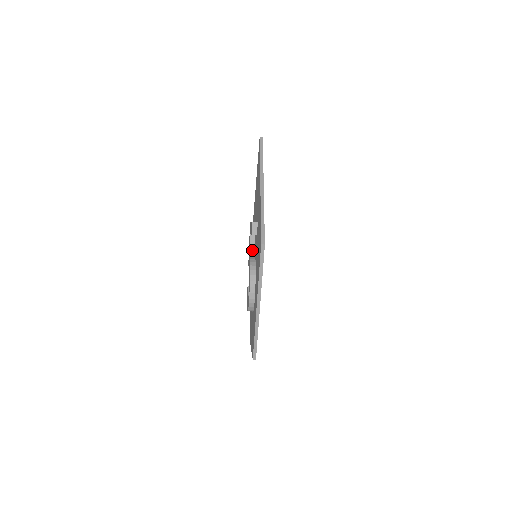
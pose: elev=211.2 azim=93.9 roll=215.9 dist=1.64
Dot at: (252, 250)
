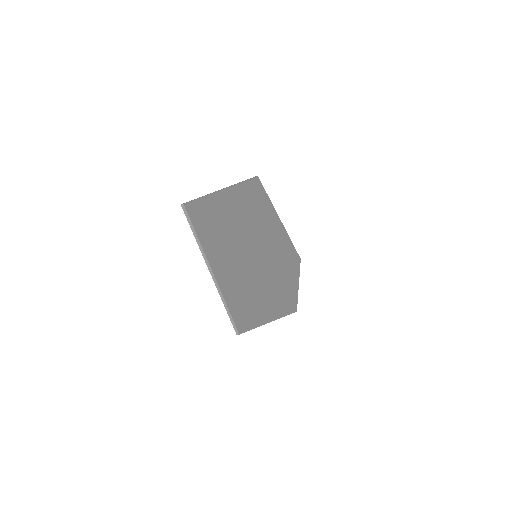
Dot at: occluded
